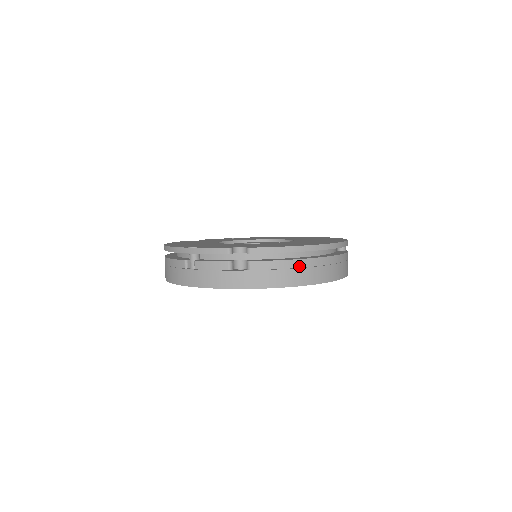
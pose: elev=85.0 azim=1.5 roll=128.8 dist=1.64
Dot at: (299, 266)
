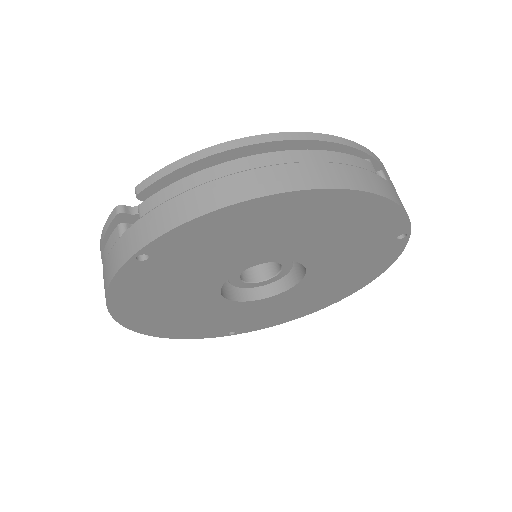
Dot at: (215, 177)
